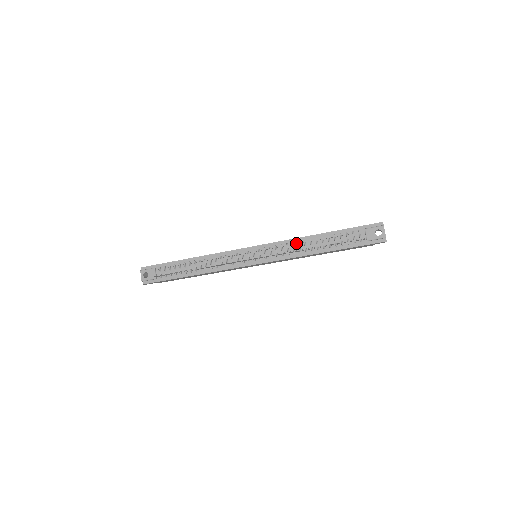
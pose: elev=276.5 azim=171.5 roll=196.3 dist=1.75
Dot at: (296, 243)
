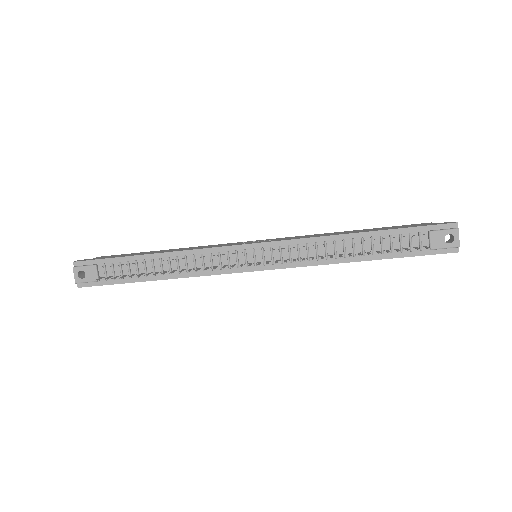
Dot at: (321, 244)
